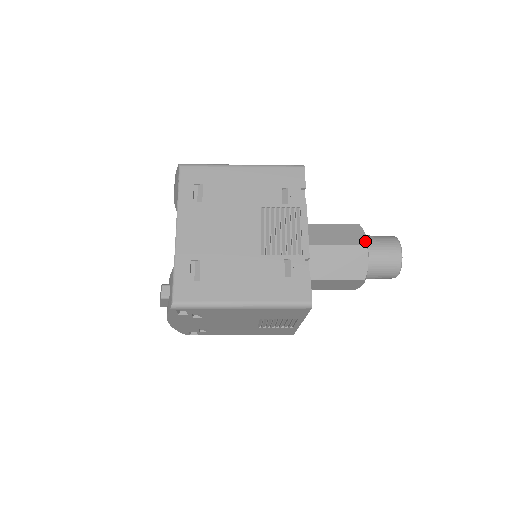
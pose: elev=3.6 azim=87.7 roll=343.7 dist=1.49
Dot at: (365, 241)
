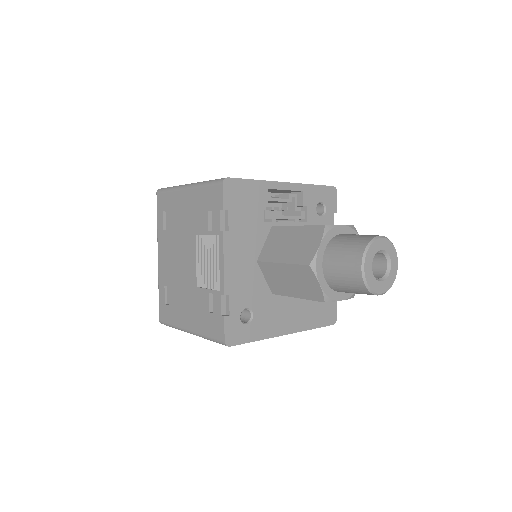
Dot at: (311, 258)
